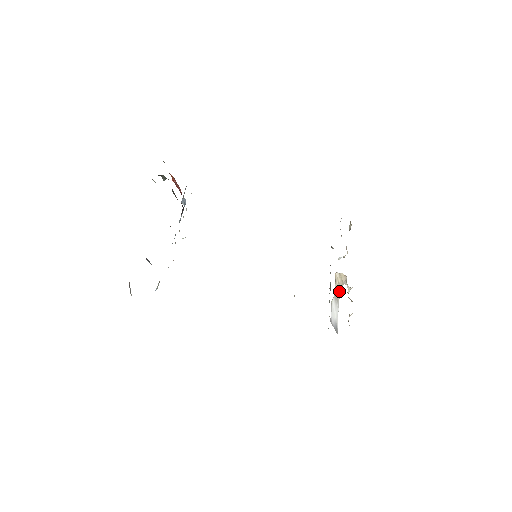
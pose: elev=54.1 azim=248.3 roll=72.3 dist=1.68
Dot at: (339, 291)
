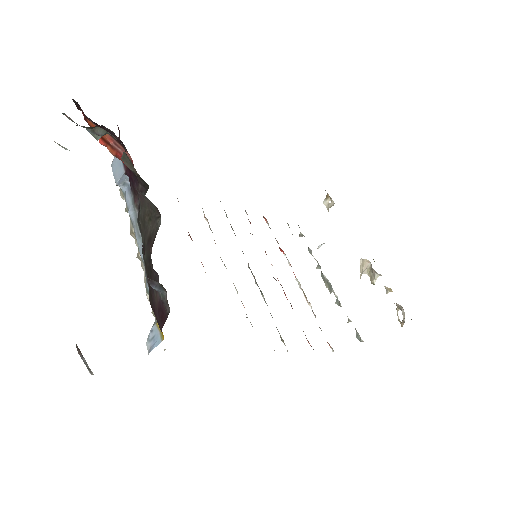
Dot at: occluded
